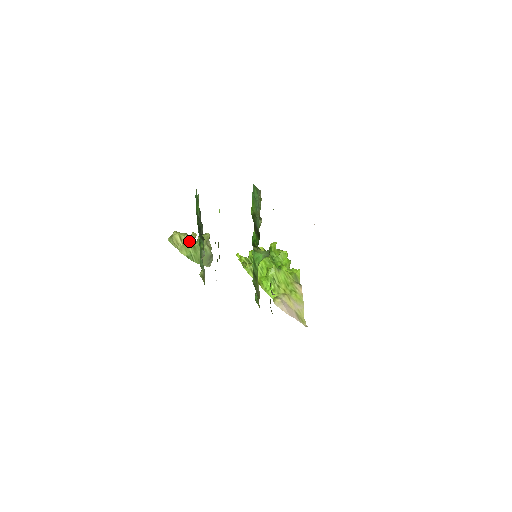
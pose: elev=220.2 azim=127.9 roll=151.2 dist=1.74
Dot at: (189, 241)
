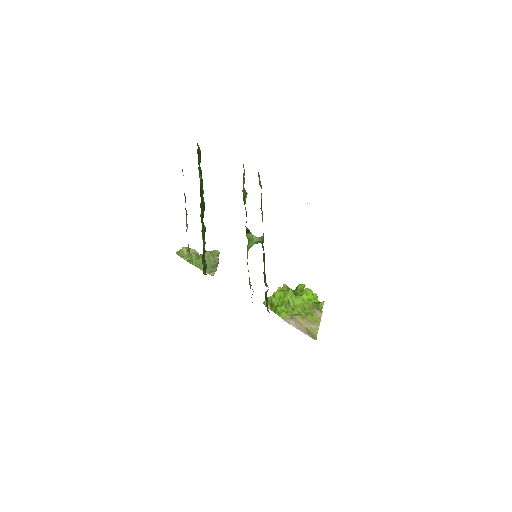
Dot at: occluded
